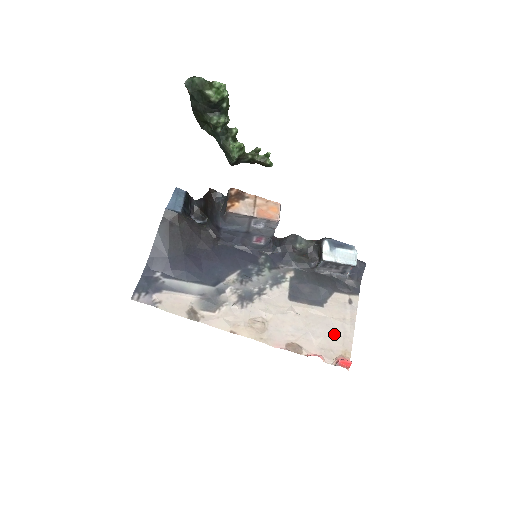
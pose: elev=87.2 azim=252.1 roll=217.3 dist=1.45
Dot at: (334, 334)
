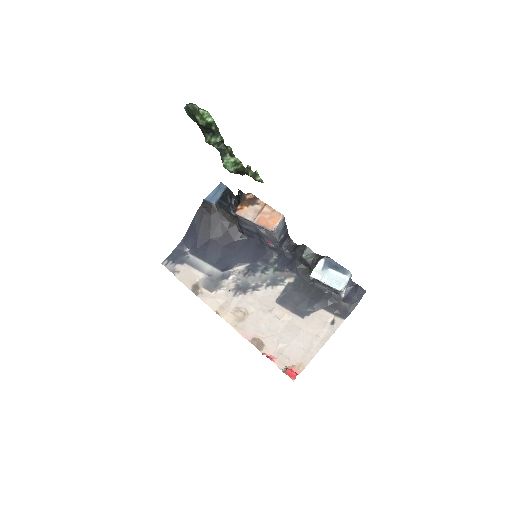
Dot at: (299, 345)
